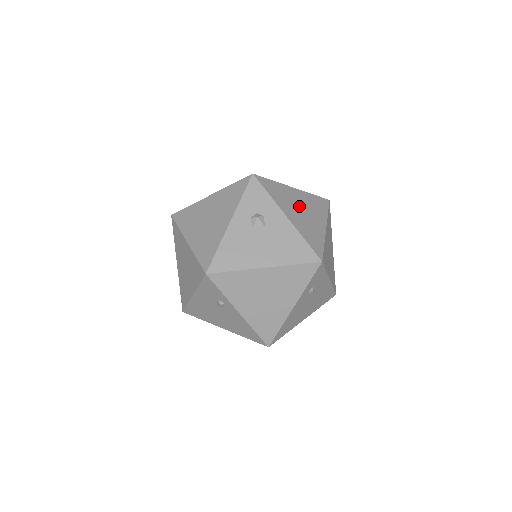
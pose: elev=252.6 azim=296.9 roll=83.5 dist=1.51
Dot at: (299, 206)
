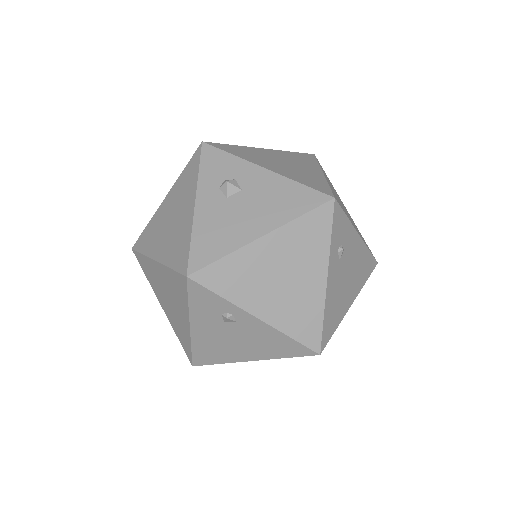
Dot at: (277, 160)
